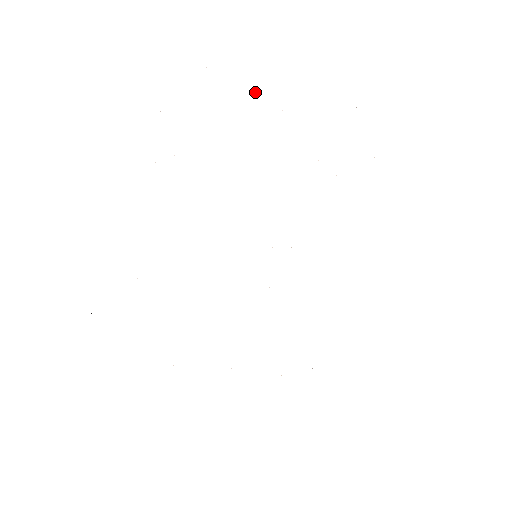
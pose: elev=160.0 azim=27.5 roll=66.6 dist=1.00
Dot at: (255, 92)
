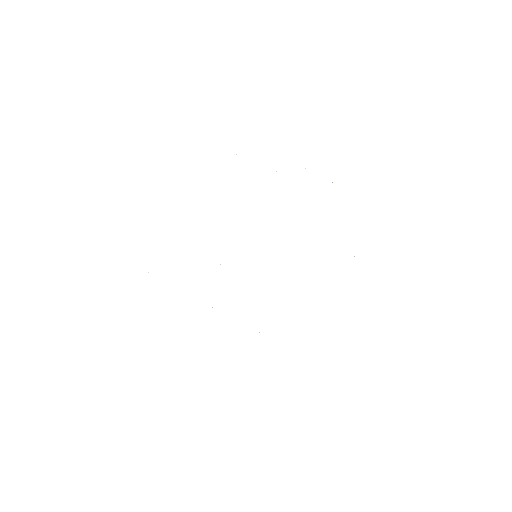
Dot at: occluded
